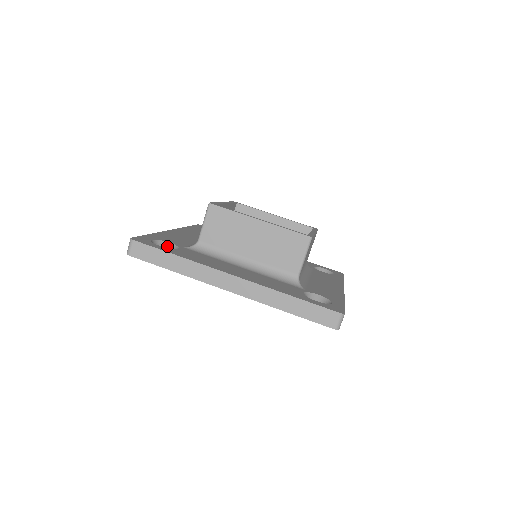
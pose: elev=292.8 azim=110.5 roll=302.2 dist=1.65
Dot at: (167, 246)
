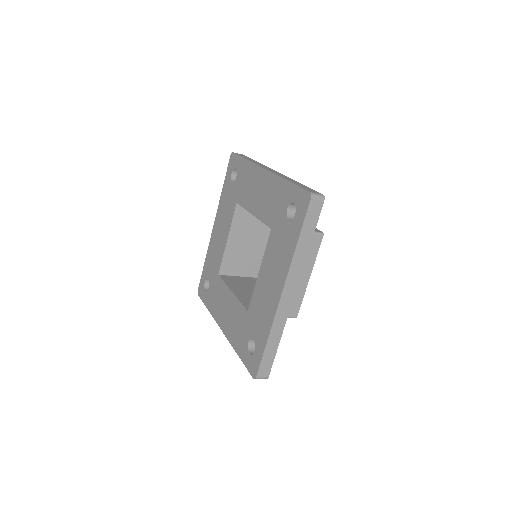
Dot at: occluded
